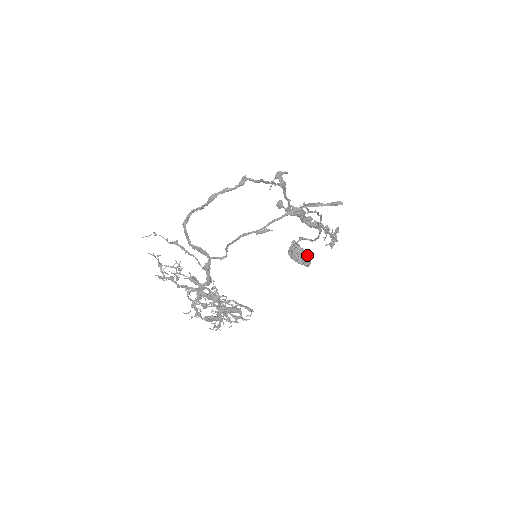
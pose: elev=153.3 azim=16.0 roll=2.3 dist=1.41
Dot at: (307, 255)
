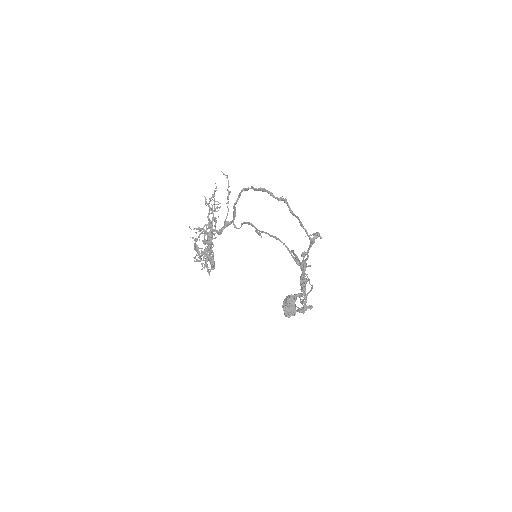
Dot at: (293, 310)
